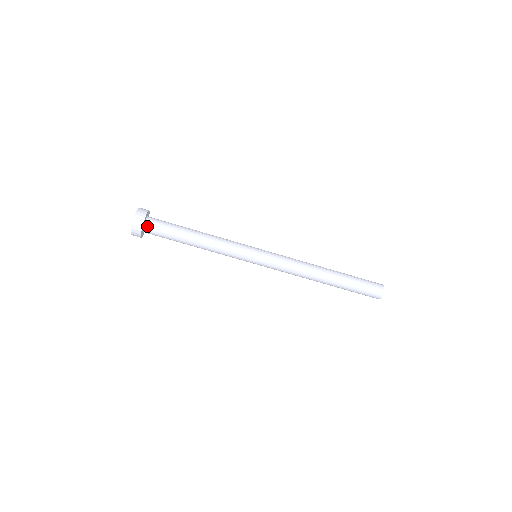
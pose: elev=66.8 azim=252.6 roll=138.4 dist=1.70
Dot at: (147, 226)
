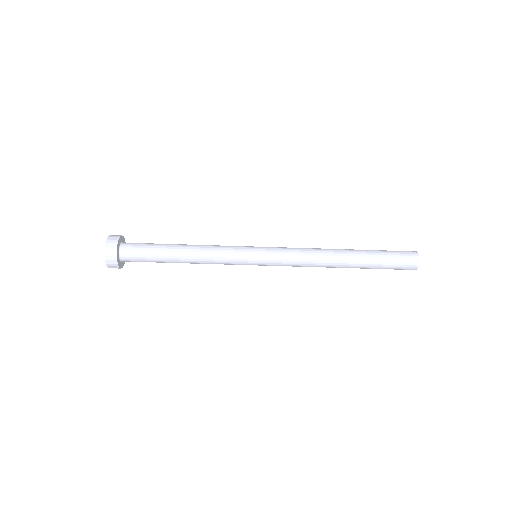
Dot at: (123, 253)
